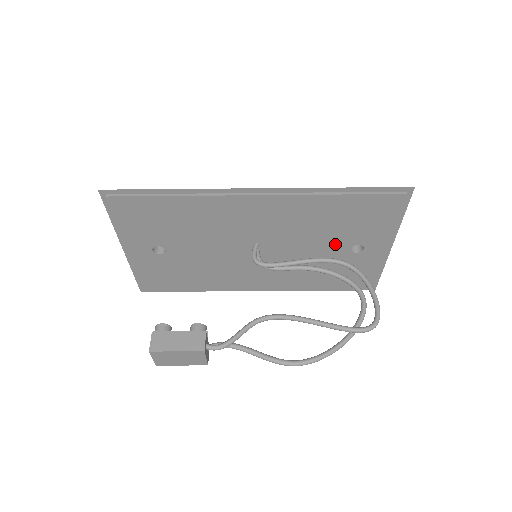
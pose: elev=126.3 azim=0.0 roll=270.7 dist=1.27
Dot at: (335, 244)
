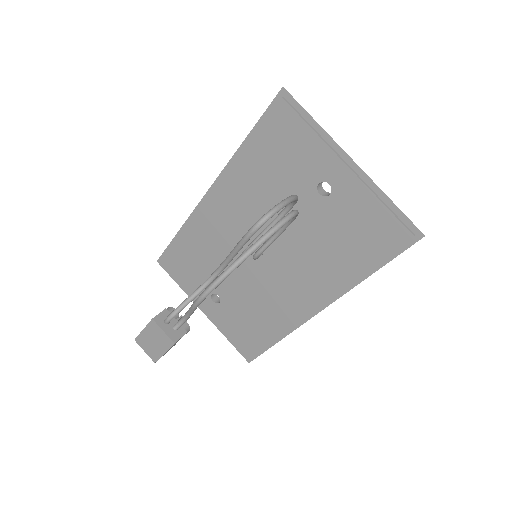
Dot at: (302, 199)
